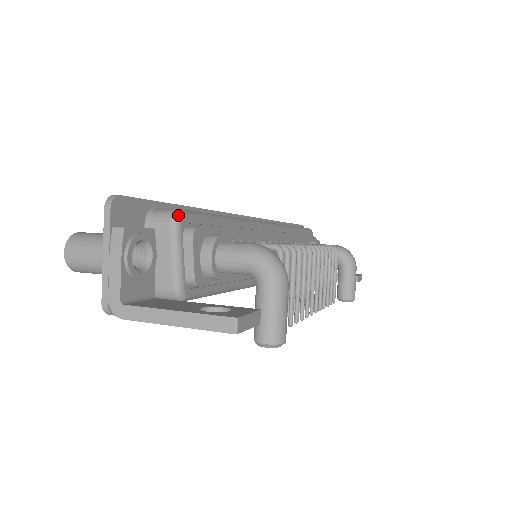
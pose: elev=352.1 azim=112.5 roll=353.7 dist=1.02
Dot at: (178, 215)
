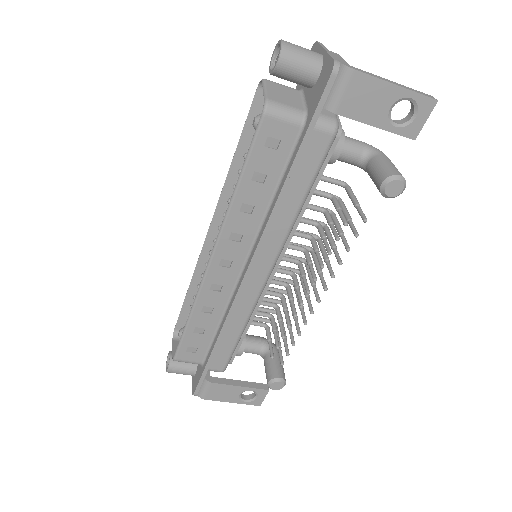
Dot at: occluded
